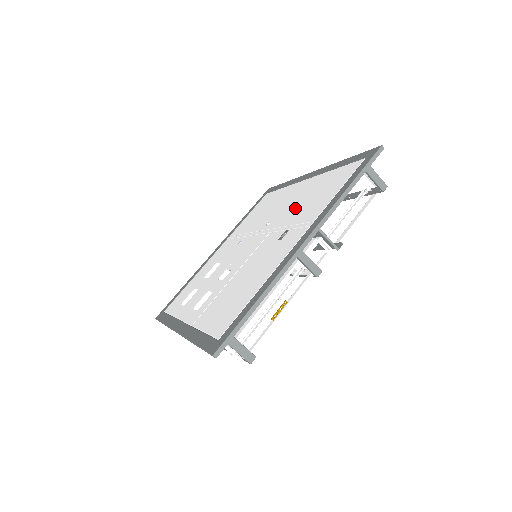
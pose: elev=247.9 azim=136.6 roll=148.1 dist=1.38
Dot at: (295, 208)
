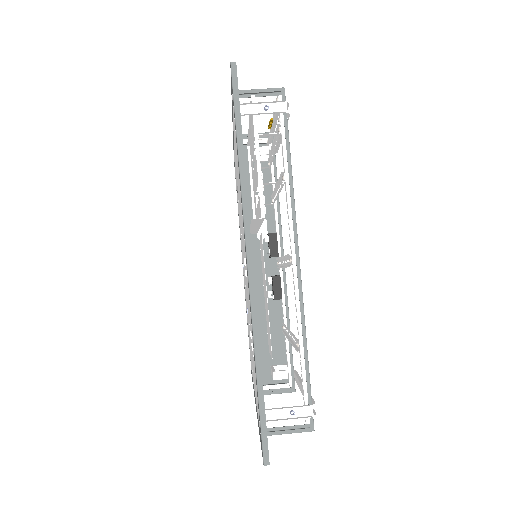
Dot at: occluded
